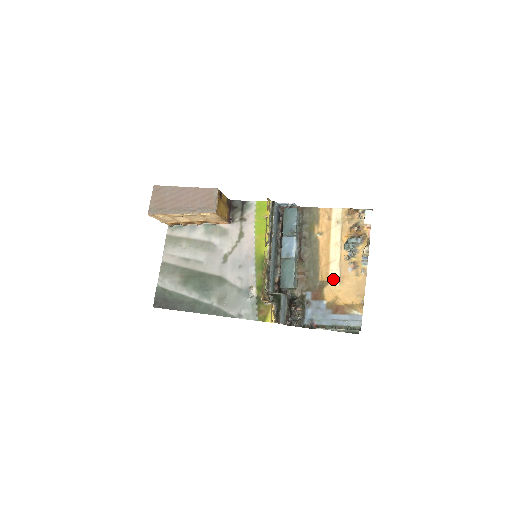
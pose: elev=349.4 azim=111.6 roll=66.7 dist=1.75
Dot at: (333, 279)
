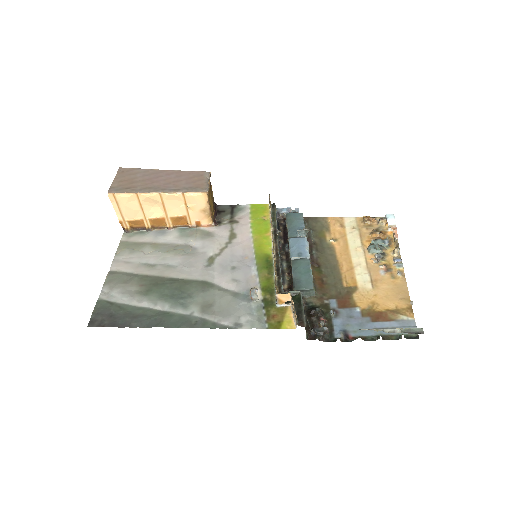
Dot at: (363, 283)
